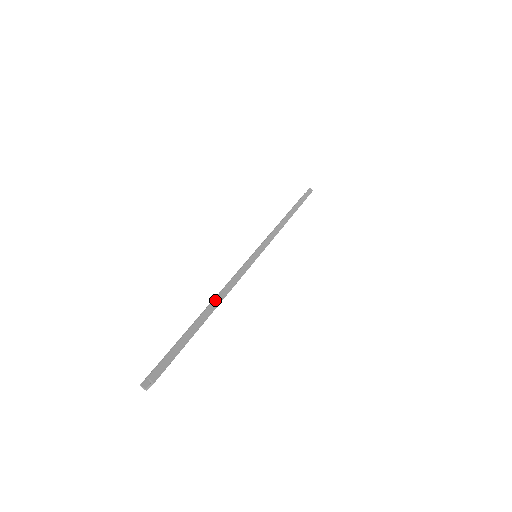
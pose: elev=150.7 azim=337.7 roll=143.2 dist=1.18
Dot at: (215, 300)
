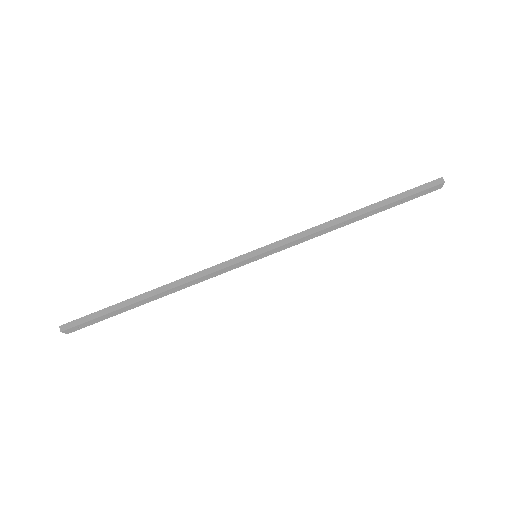
Dot at: (159, 288)
